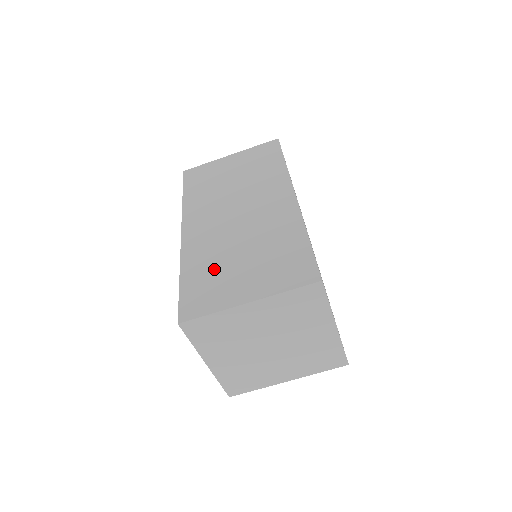
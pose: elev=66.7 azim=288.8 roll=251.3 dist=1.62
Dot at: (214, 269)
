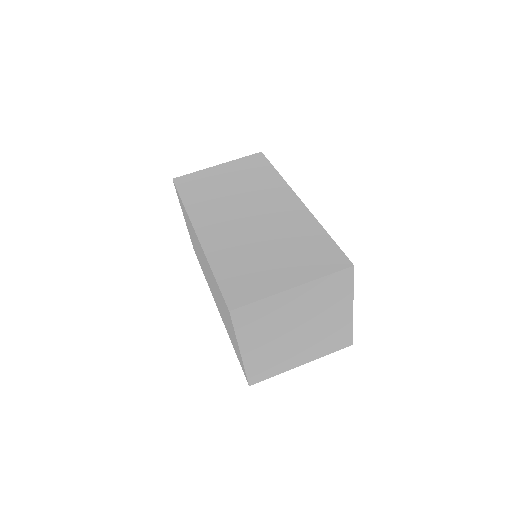
Dot at: (246, 262)
